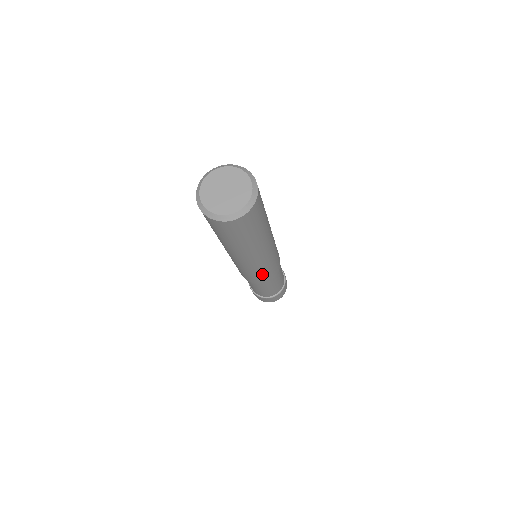
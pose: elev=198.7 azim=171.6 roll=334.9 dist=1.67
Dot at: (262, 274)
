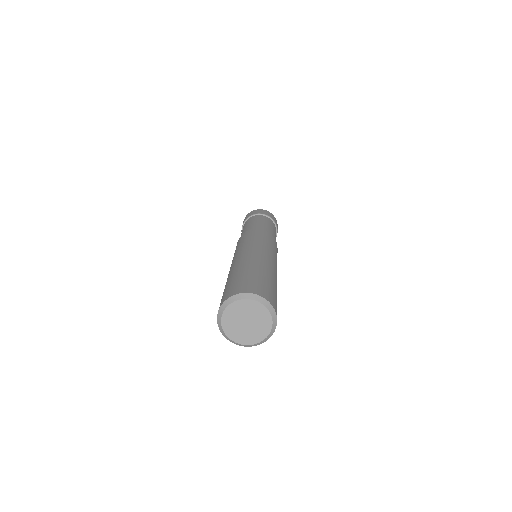
Dot at: occluded
